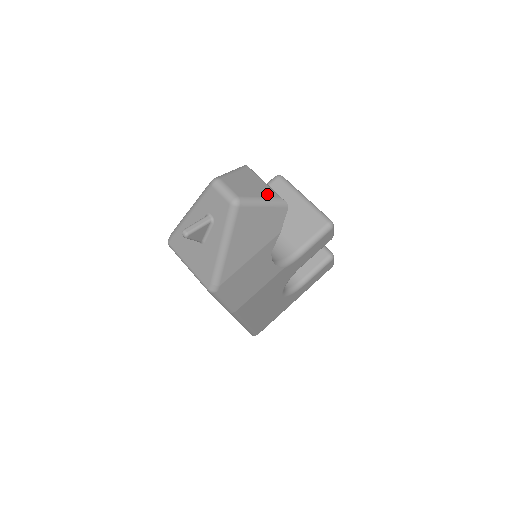
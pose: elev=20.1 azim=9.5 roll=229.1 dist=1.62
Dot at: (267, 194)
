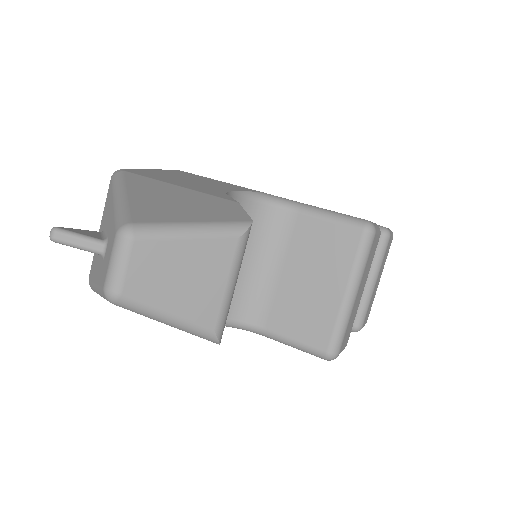
Dot at: (195, 313)
